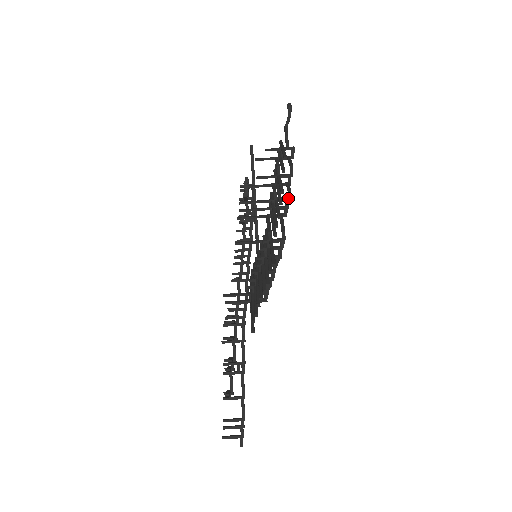
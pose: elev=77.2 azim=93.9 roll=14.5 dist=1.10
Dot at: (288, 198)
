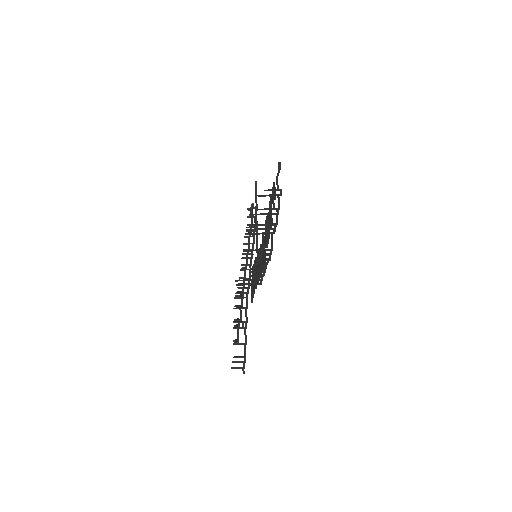
Dot at: (276, 223)
